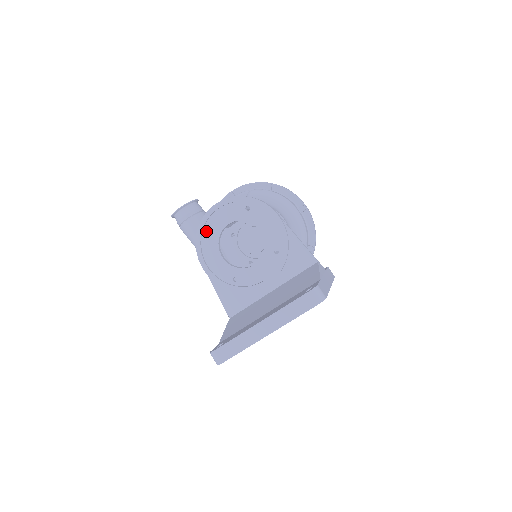
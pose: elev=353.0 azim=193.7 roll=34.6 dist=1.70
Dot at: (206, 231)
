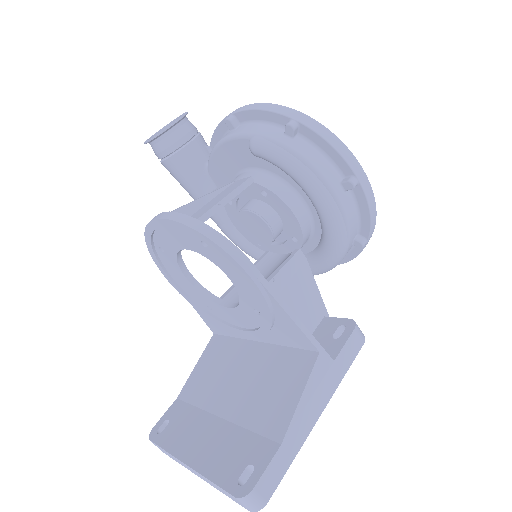
Dot at: (157, 242)
